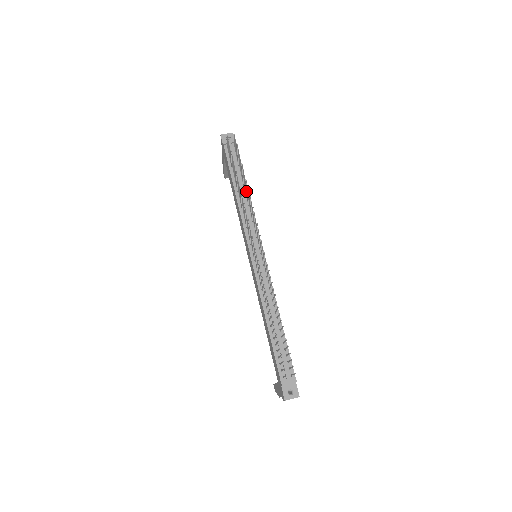
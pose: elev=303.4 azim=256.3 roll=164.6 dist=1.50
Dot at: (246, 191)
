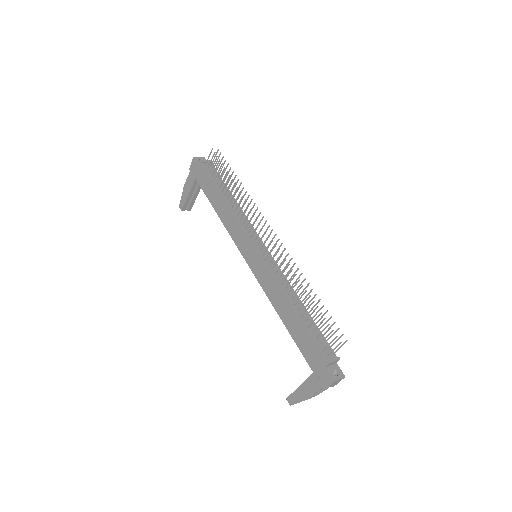
Dot at: occluded
